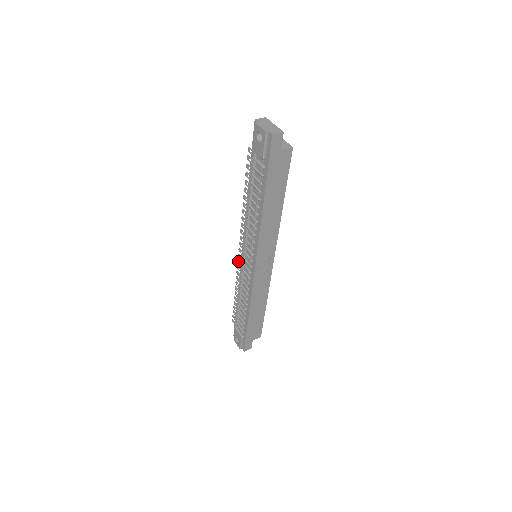
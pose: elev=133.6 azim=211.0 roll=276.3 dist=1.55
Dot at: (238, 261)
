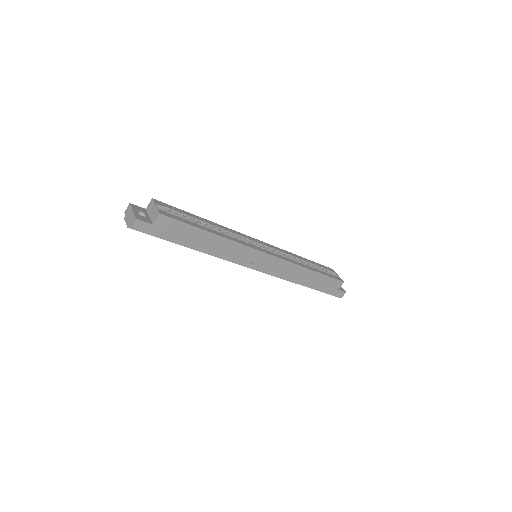
Dot at: occluded
